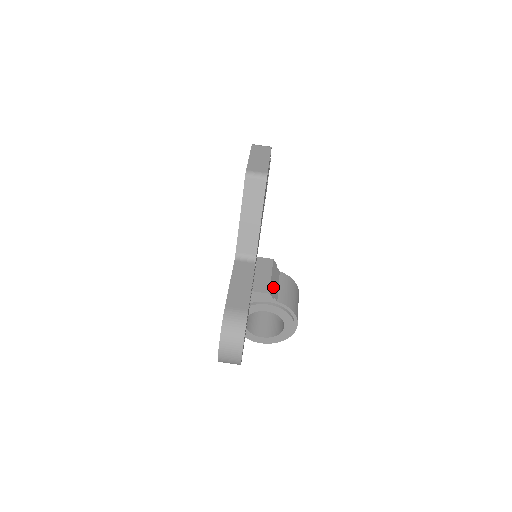
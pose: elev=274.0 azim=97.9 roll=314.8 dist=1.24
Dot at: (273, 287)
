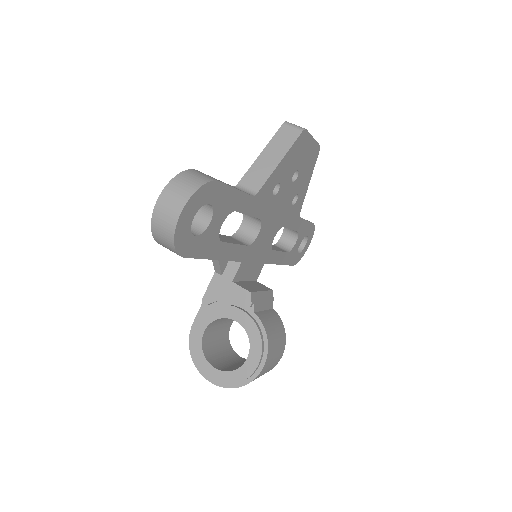
Dot at: (258, 298)
